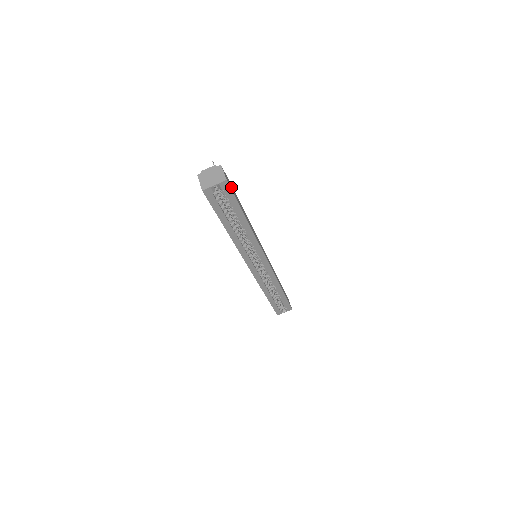
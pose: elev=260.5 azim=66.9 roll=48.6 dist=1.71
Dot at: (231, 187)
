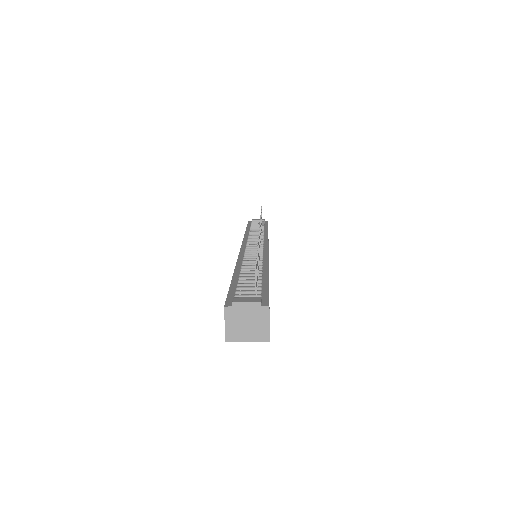
Dot at: occluded
